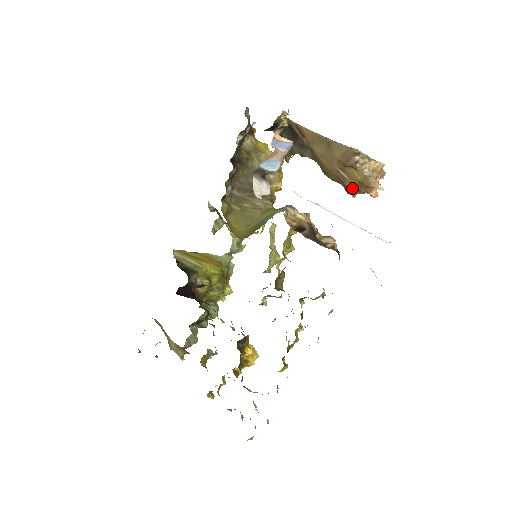
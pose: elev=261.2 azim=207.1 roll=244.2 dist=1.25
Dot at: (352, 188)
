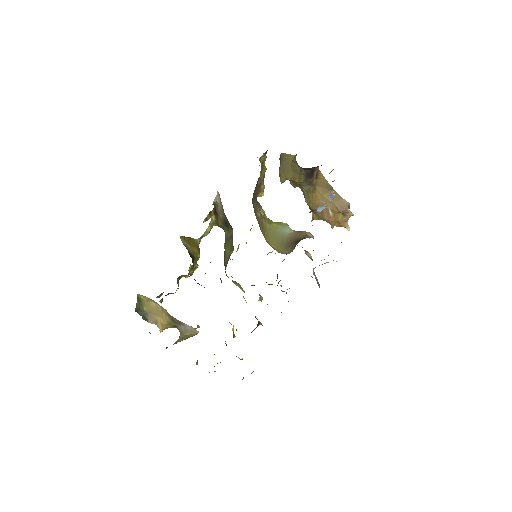
Dot at: (327, 221)
